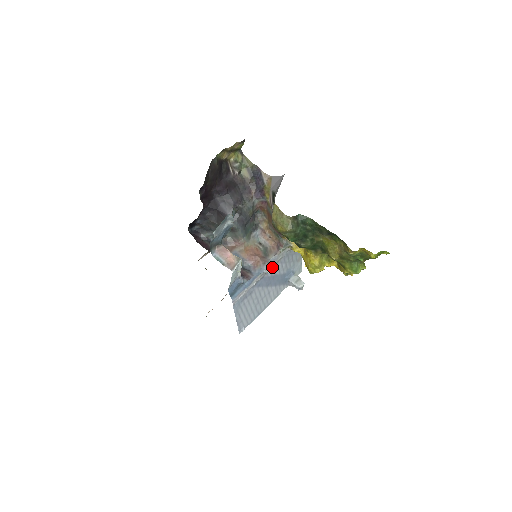
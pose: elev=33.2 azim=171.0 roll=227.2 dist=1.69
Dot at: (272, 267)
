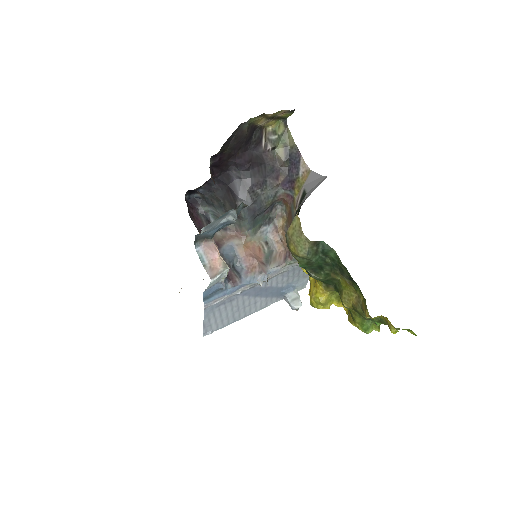
Dot at: (269, 278)
